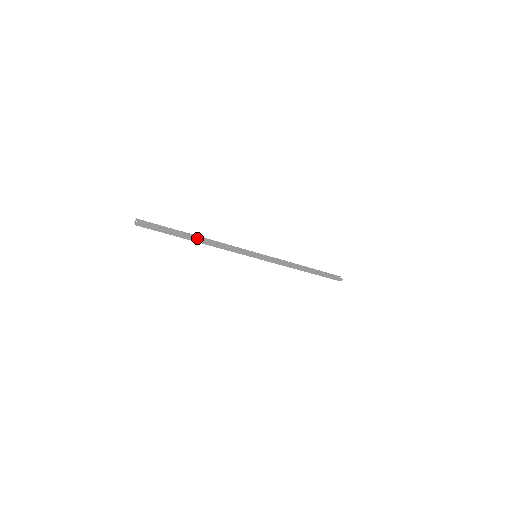
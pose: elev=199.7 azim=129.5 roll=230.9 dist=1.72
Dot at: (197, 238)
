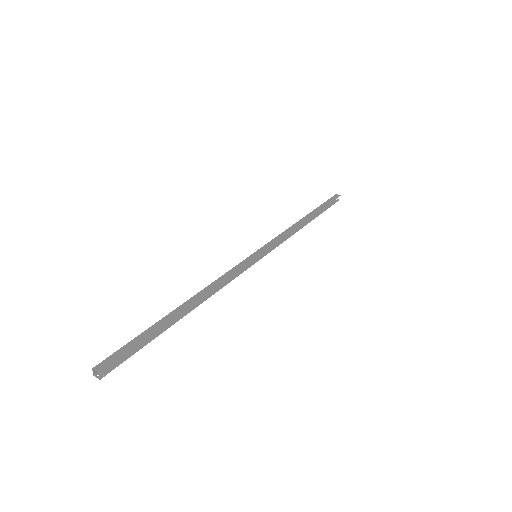
Dot at: (186, 314)
